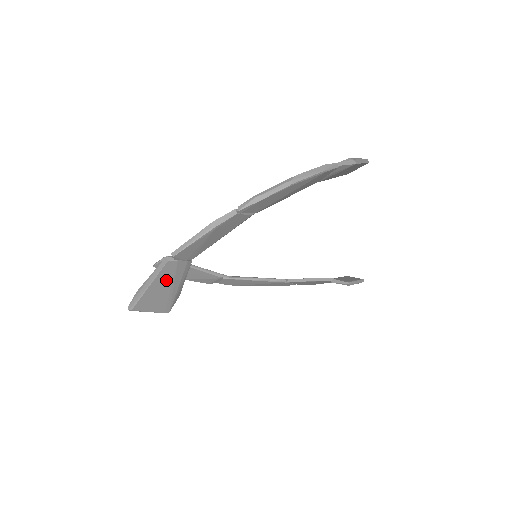
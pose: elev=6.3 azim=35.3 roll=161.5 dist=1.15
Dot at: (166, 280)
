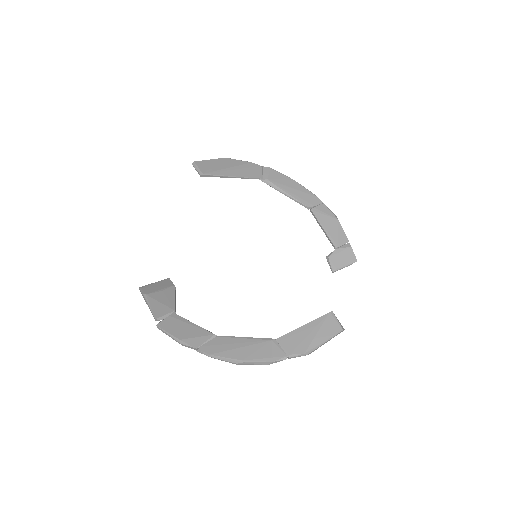
Dot at: occluded
